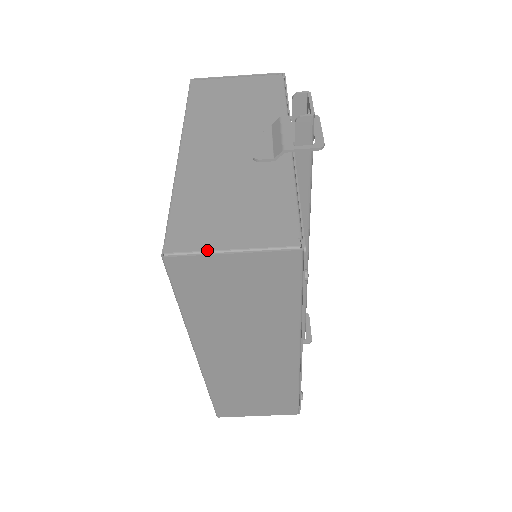
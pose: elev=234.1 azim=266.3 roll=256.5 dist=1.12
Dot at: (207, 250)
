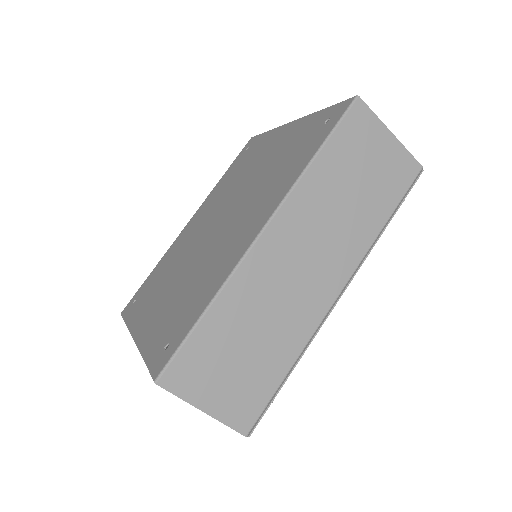
Dot at: (378, 120)
